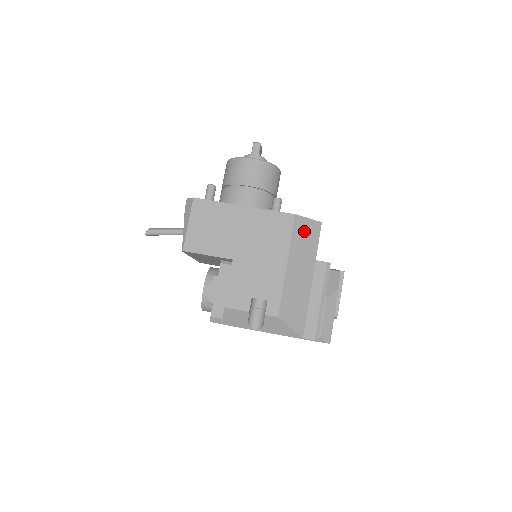
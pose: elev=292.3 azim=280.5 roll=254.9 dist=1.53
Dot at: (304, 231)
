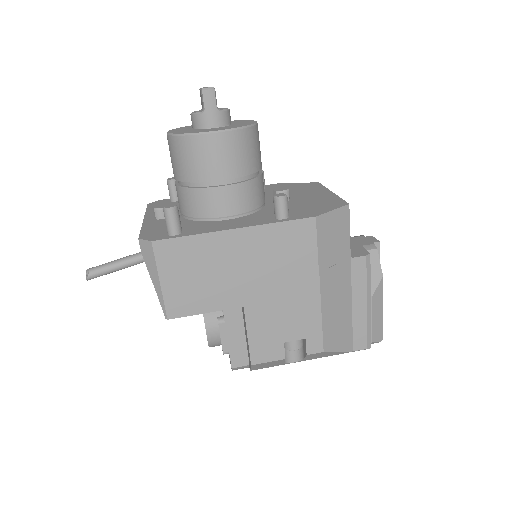
Dot at: (331, 231)
